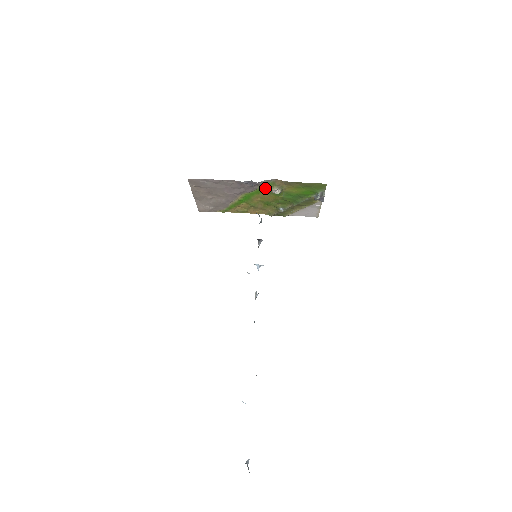
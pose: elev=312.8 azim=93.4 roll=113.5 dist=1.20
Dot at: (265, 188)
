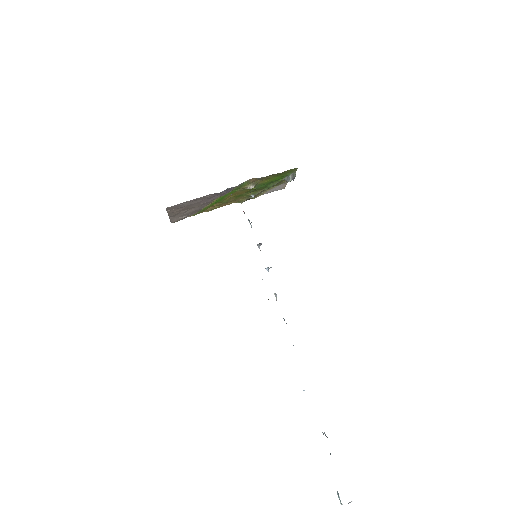
Dot at: (239, 188)
